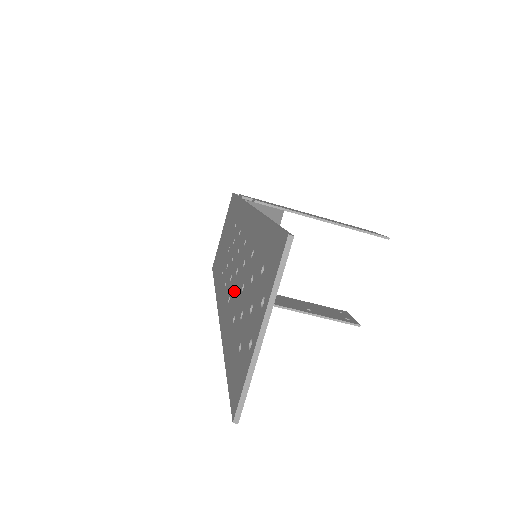
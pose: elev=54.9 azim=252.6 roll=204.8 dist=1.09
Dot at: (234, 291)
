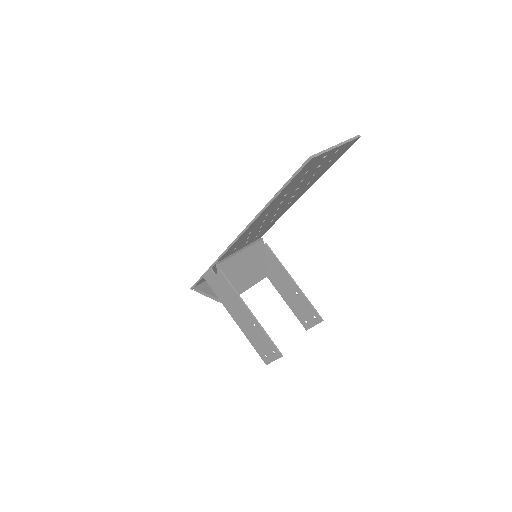
Dot at: occluded
